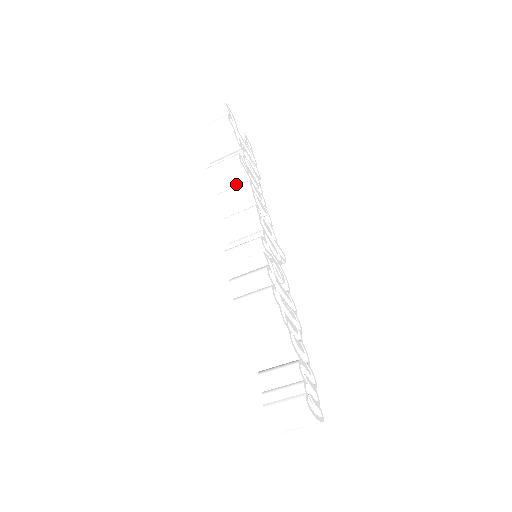
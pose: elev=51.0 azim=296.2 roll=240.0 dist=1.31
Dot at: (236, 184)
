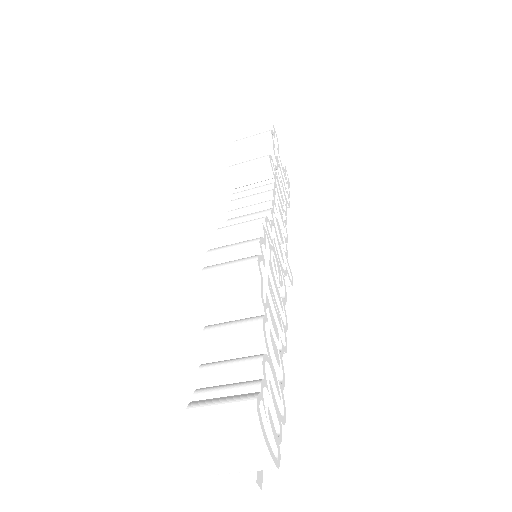
Dot at: (259, 185)
